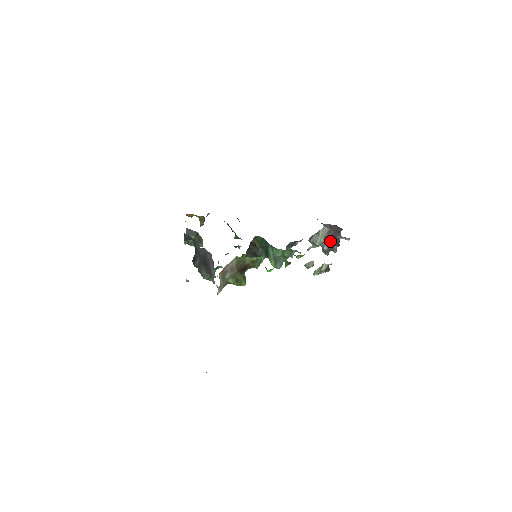
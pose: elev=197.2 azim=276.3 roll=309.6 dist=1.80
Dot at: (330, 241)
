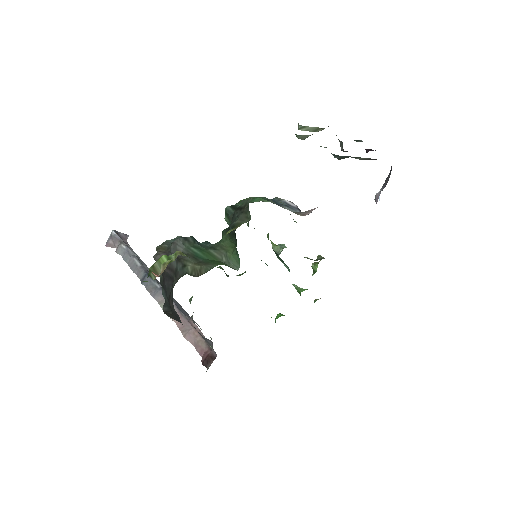
Dot at: occluded
